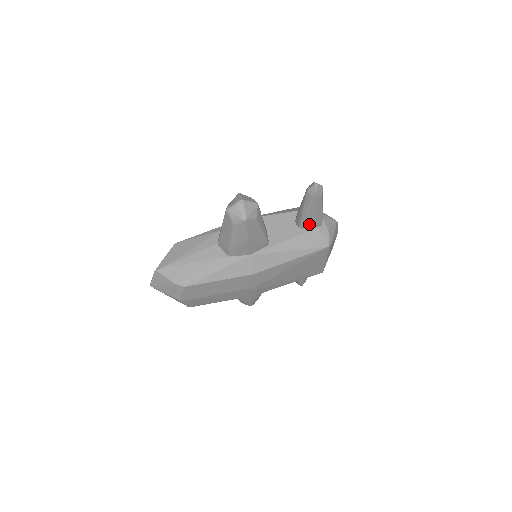
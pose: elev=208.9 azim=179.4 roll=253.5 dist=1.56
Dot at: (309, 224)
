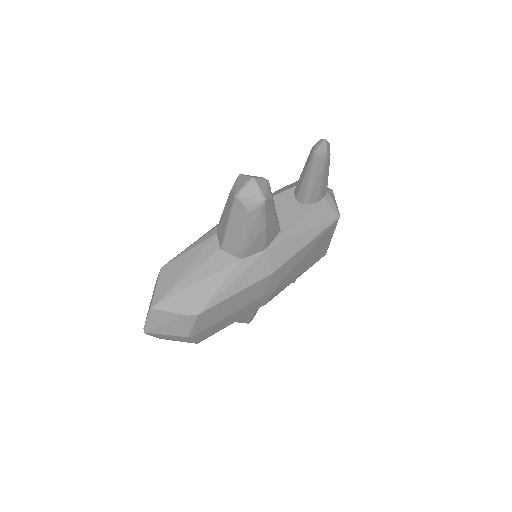
Dot at: (315, 196)
